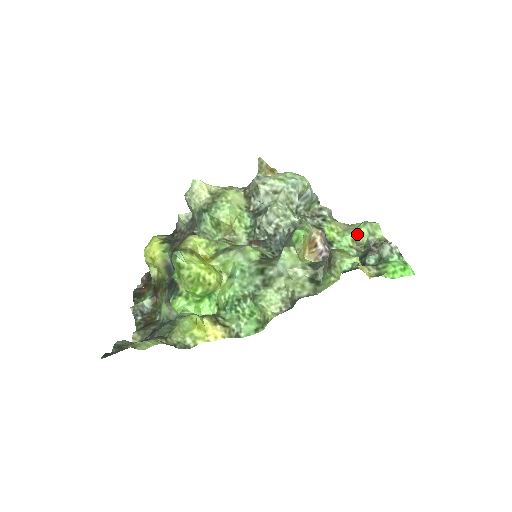
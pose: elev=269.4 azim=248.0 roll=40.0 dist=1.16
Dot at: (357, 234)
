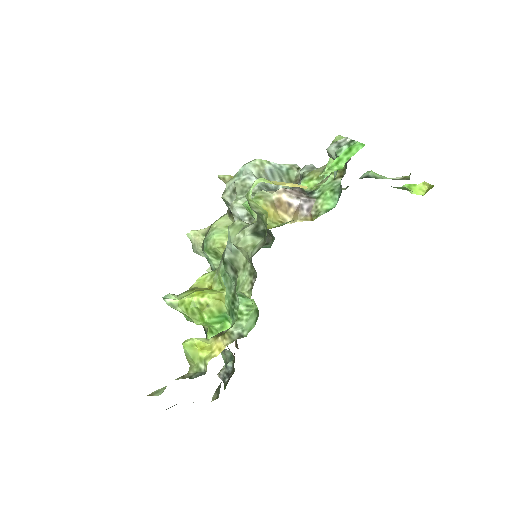
Dot at: (329, 163)
